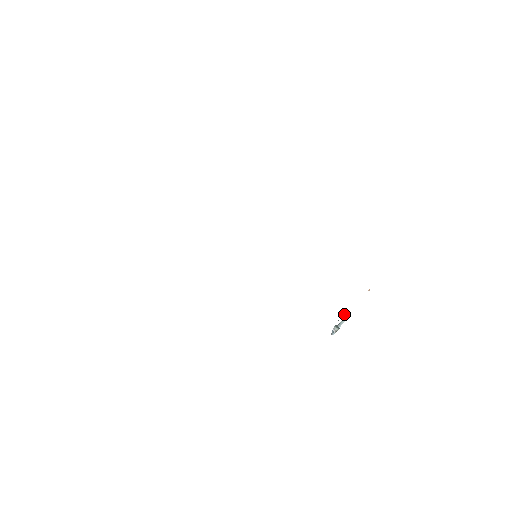
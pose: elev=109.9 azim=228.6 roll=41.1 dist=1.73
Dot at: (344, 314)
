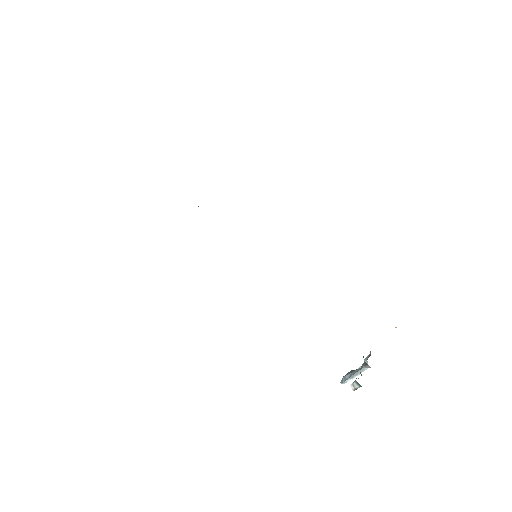
Dot at: (366, 363)
